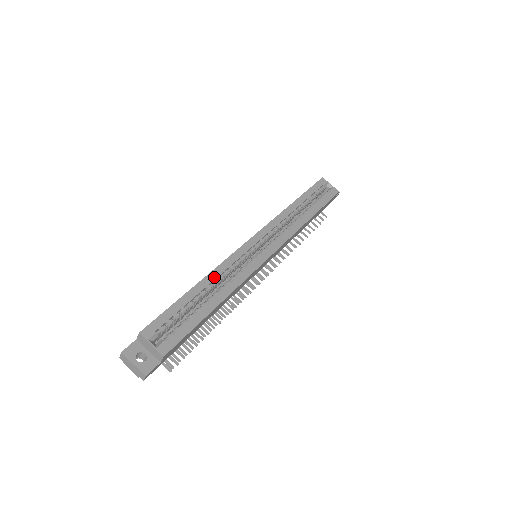
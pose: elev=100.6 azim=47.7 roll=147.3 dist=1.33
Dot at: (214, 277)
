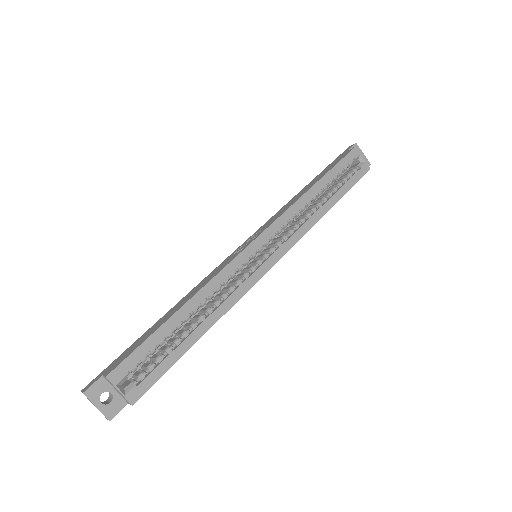
Dot at: (203, 297)
